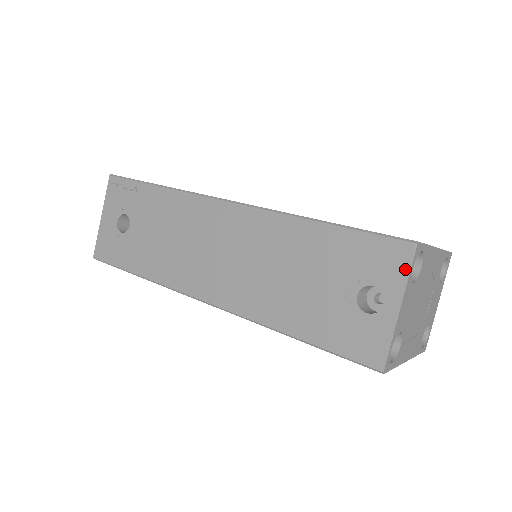
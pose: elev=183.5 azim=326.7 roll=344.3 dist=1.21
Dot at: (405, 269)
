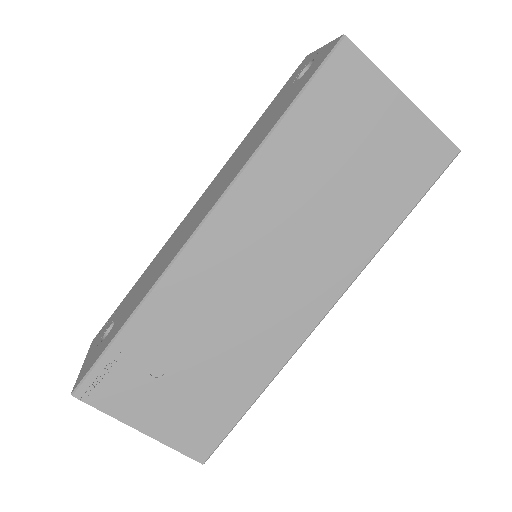
Dot at: (310, 56)
